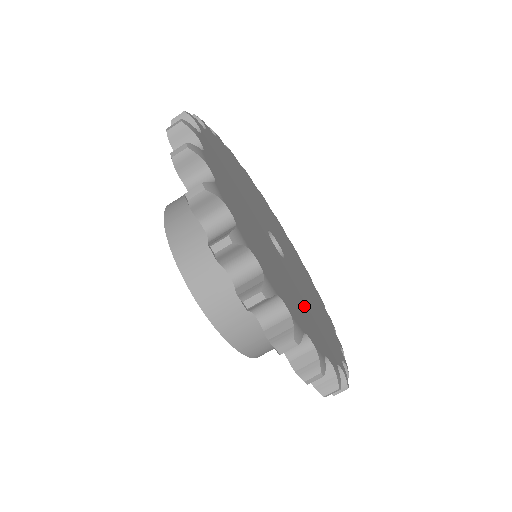
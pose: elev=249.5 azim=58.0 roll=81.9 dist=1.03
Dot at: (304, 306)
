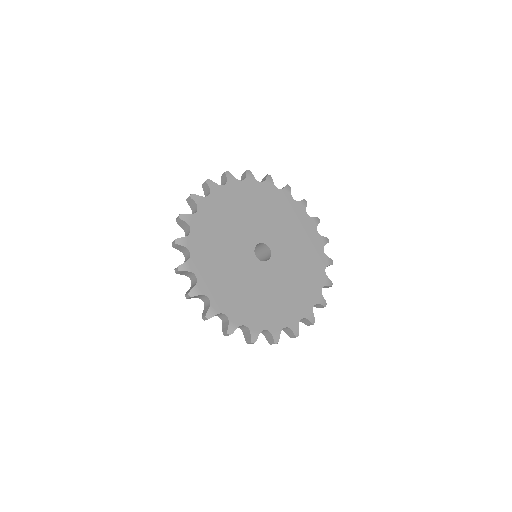
Dot at: (265, 297)
